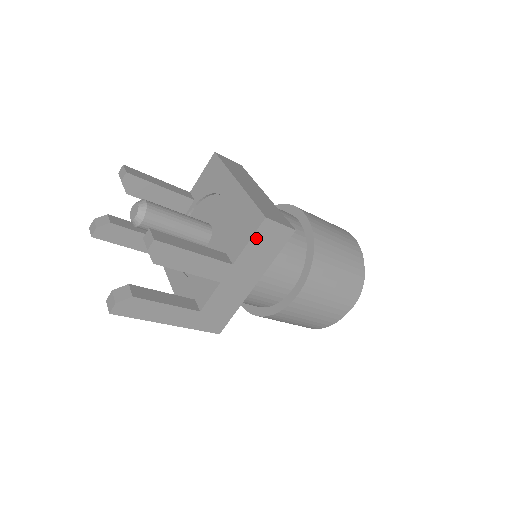
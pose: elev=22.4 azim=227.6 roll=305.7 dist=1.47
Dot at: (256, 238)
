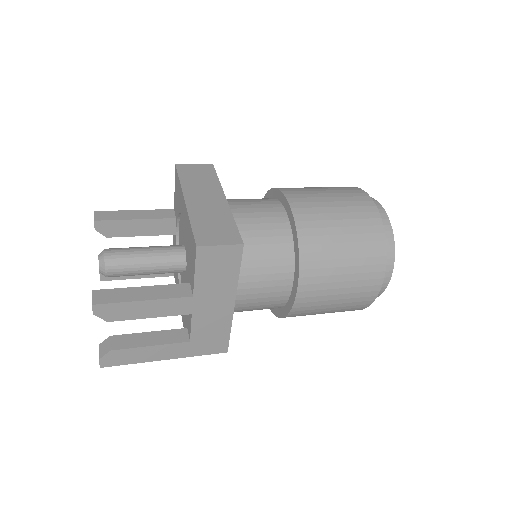
Dot at: (201, 267)
